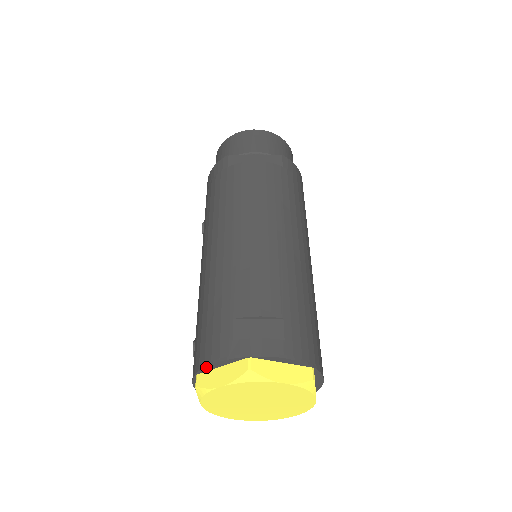
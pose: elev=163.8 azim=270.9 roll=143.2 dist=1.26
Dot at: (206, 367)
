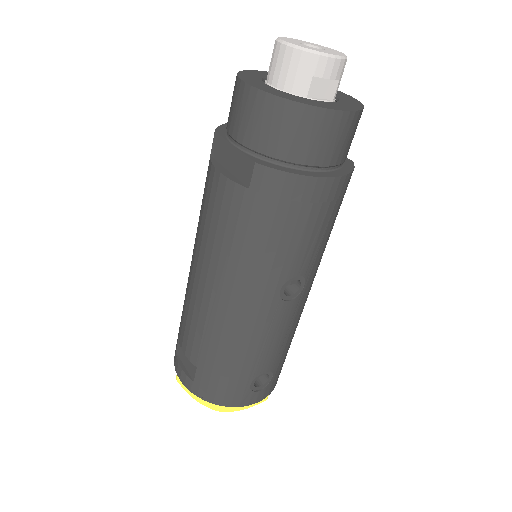
Dot at: occluded
